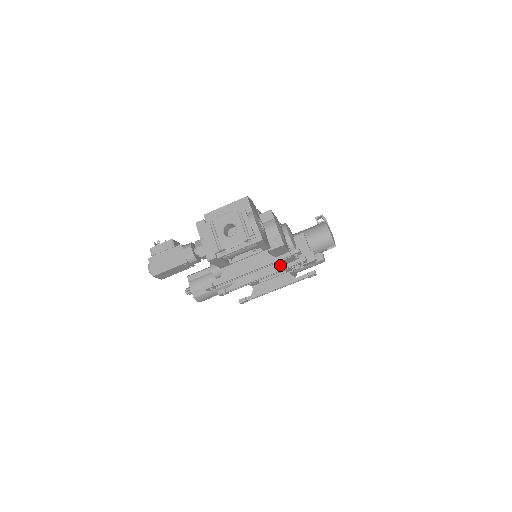
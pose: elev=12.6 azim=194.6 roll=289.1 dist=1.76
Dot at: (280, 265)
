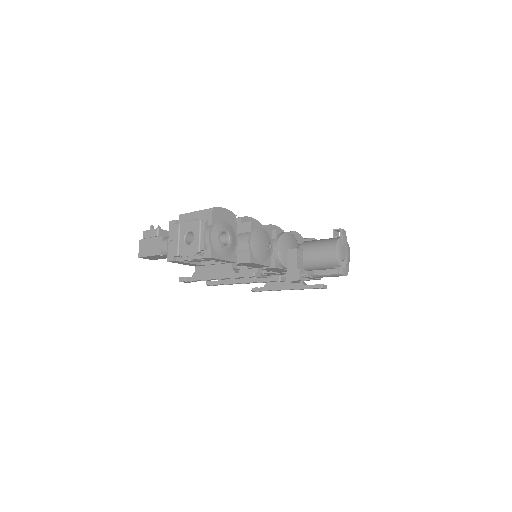
Dot at: occluded
